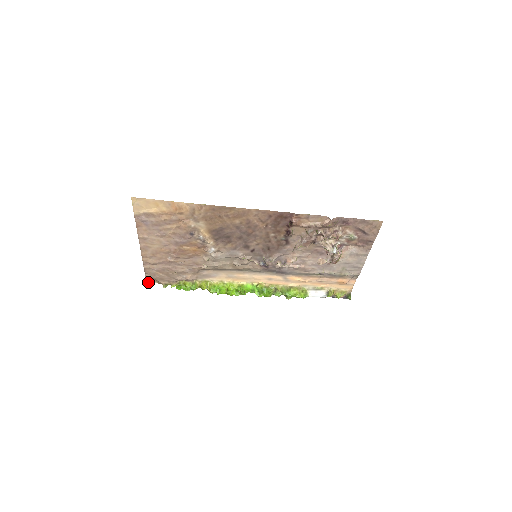
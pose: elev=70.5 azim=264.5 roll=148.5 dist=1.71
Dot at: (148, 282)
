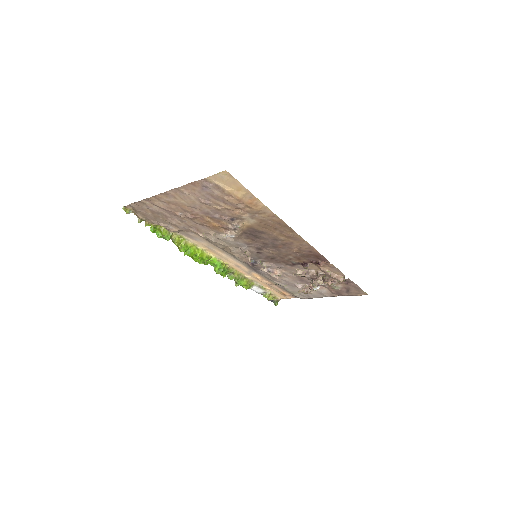
Dot at: (125, 208)
